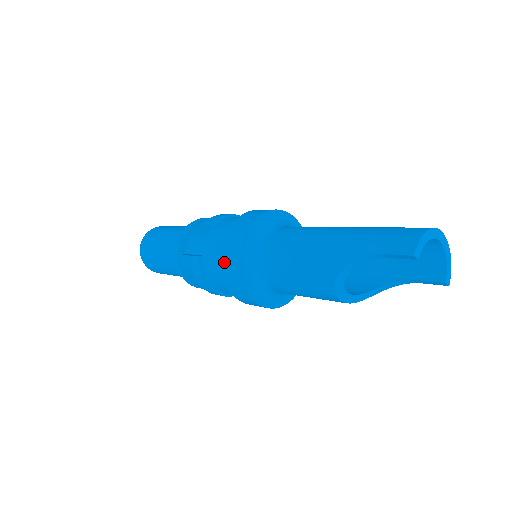
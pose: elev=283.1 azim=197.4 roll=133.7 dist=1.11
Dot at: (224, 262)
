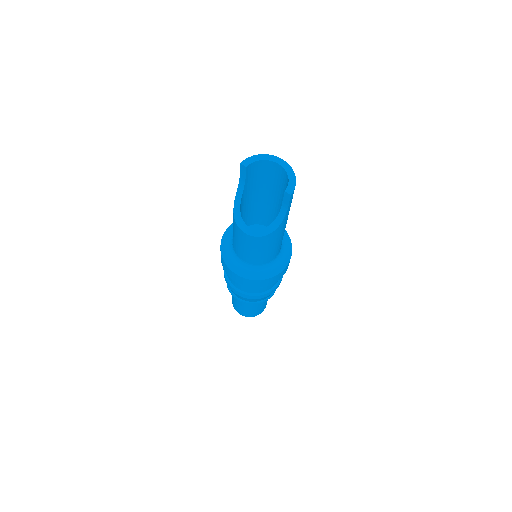
Dot at: occluded
